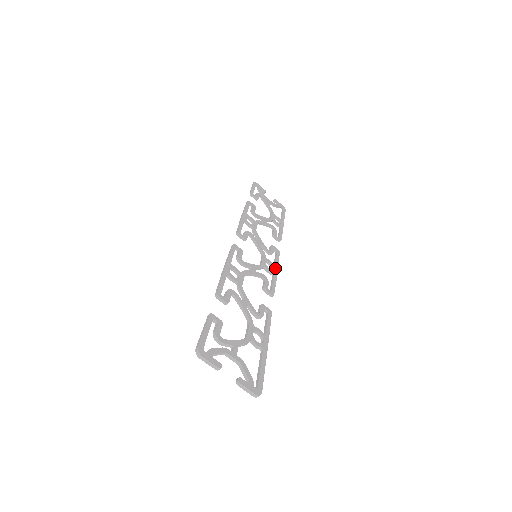
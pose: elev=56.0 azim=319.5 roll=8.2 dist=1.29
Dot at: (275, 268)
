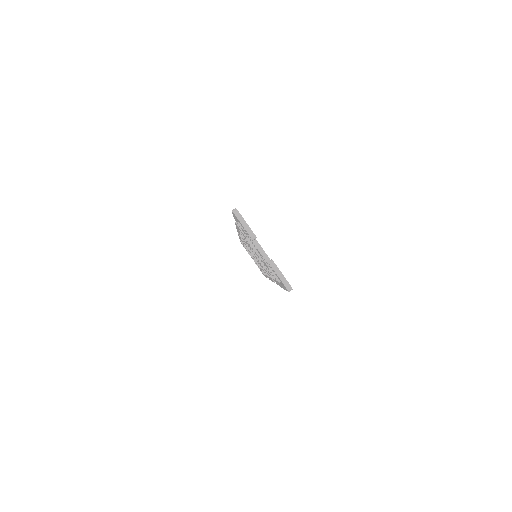
Dot at: occluded
